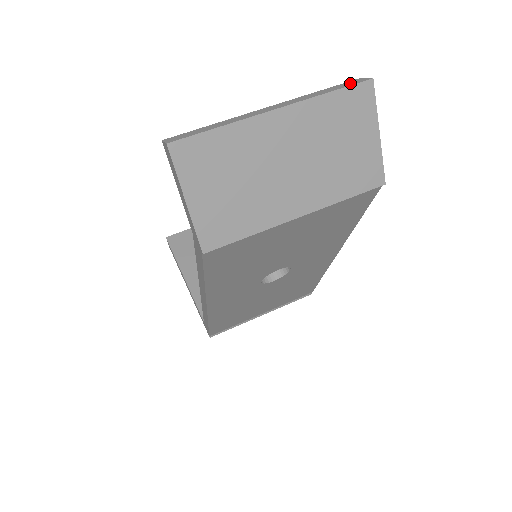
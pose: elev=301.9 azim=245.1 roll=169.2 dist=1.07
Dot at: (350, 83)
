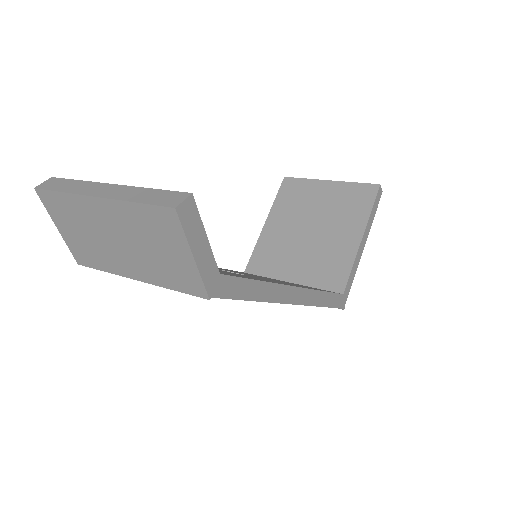
Dot at: (166, 199)
